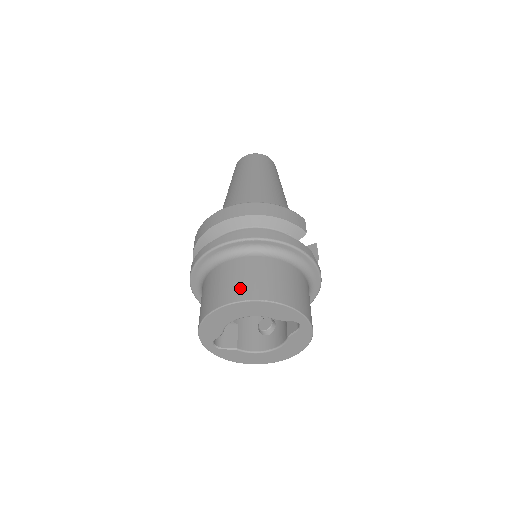
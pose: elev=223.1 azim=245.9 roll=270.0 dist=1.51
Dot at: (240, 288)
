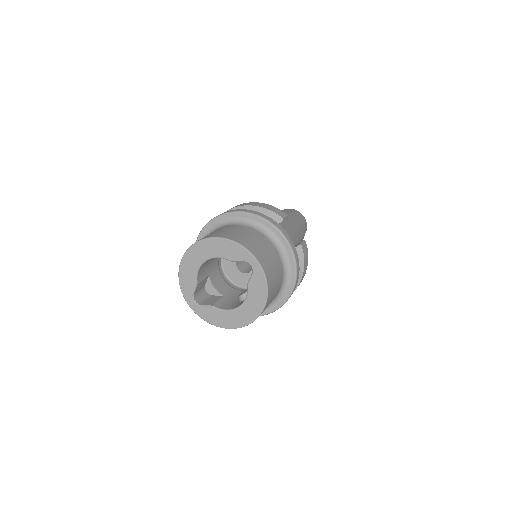
Dot at: (205, 236)
